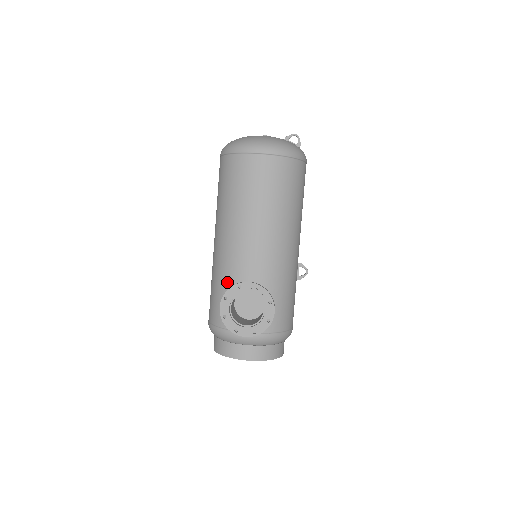
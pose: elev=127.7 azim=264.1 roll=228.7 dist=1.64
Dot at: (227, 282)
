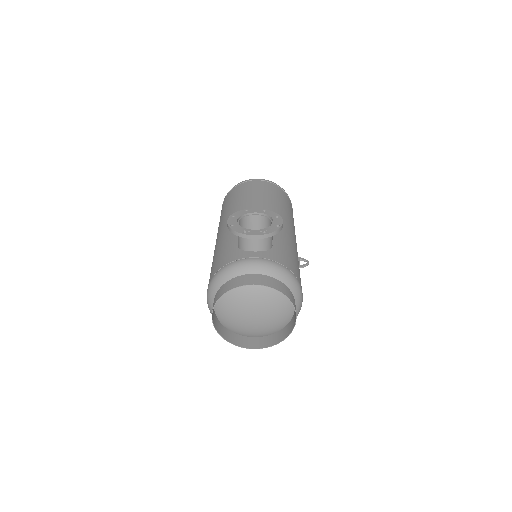
Dot at: (231, 237)
